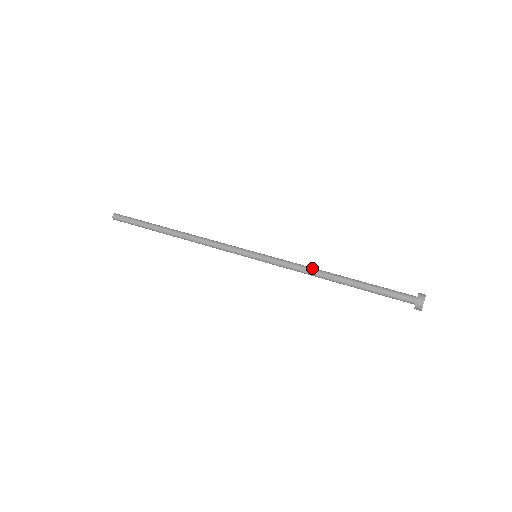
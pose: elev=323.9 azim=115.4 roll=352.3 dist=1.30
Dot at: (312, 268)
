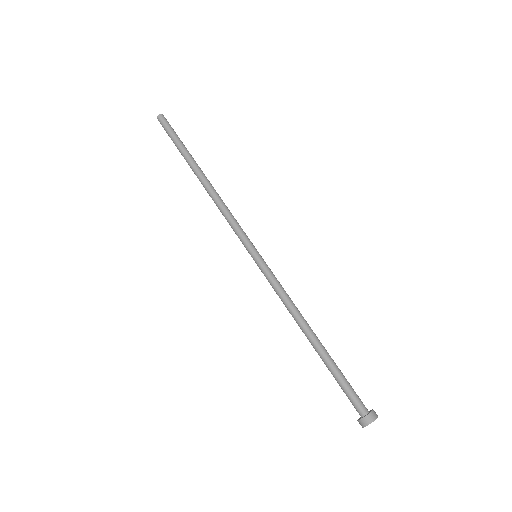
Dot at: (295, 309)
